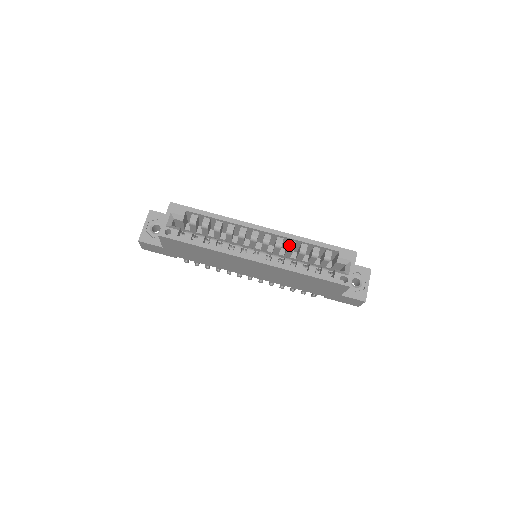
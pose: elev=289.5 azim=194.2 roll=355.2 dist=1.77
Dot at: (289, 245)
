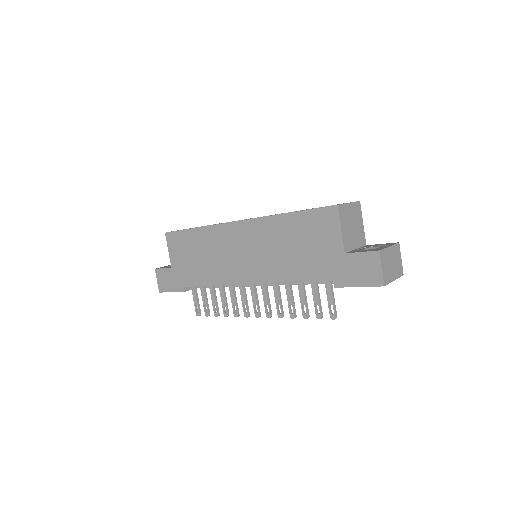
Dot at: occluded
